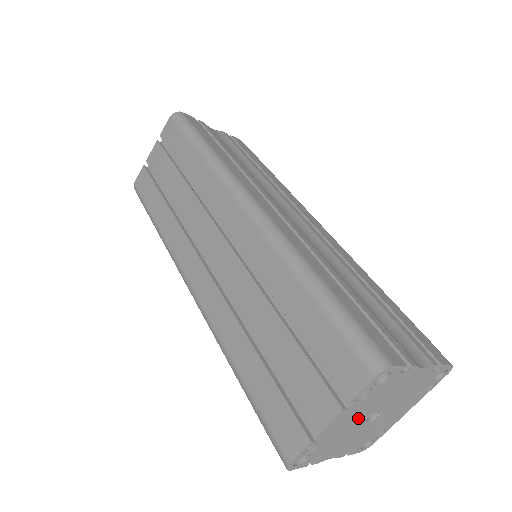
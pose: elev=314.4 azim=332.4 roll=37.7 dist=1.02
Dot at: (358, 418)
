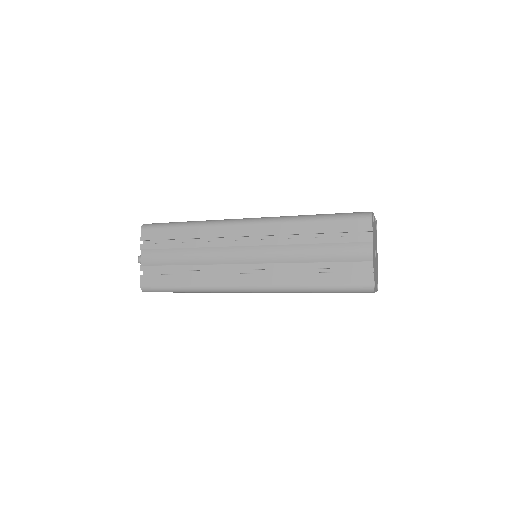
Dot at: (375, 239)
